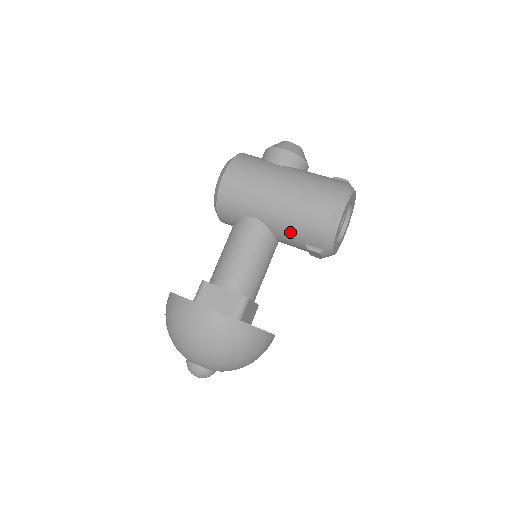
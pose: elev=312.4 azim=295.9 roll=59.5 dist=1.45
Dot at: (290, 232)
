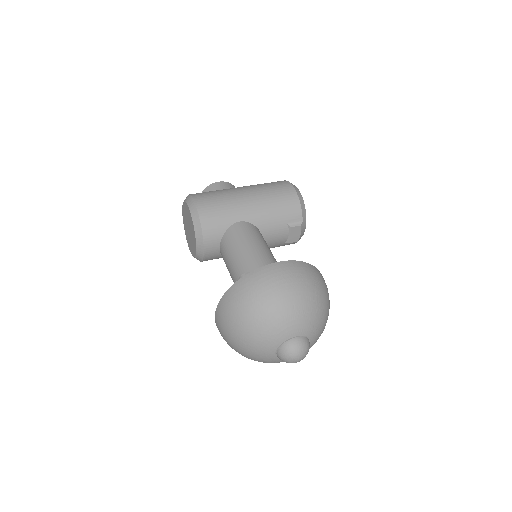
Dot at: (273, 219)
